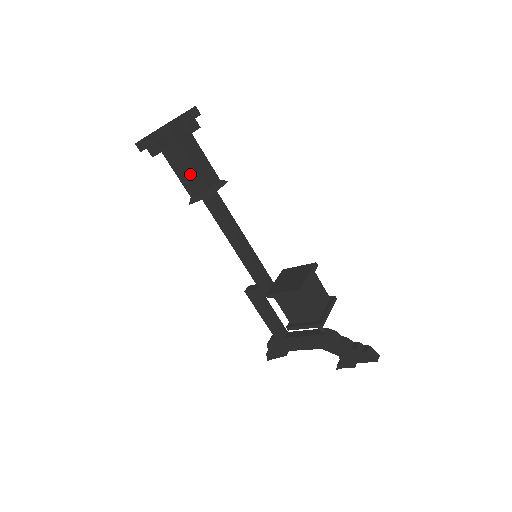
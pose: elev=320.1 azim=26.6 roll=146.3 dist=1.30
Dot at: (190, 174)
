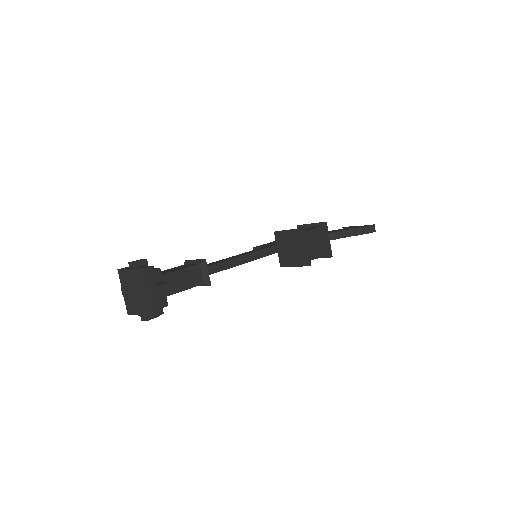
Dot at: occluded
